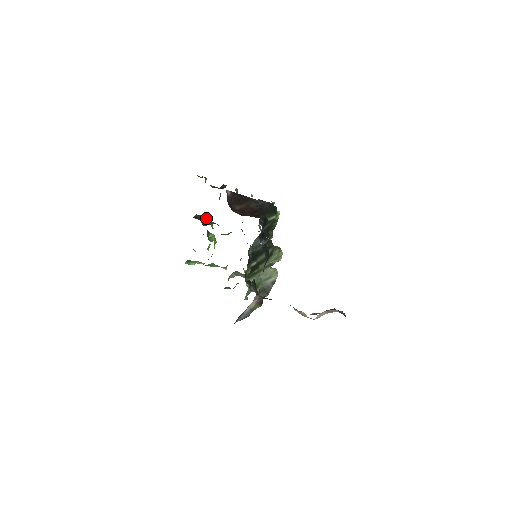
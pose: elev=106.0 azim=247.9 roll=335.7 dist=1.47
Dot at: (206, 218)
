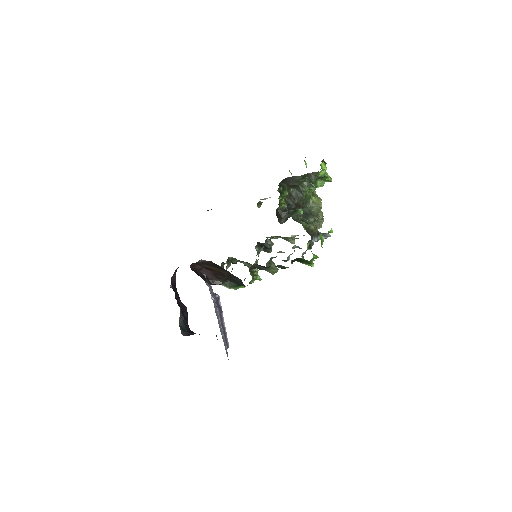
Dot at: (313, 181)
